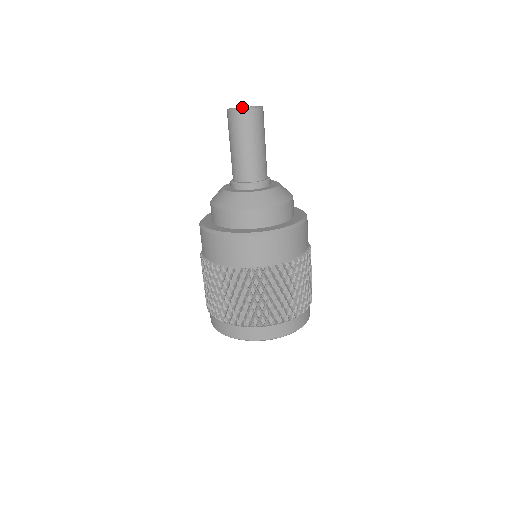
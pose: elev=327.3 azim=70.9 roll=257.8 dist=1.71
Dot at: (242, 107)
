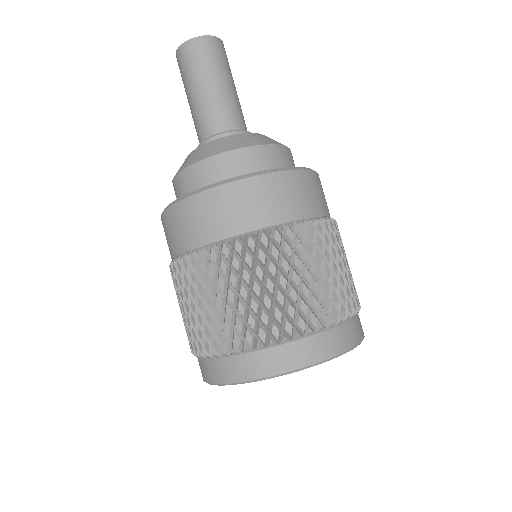
Dot at: occluded
